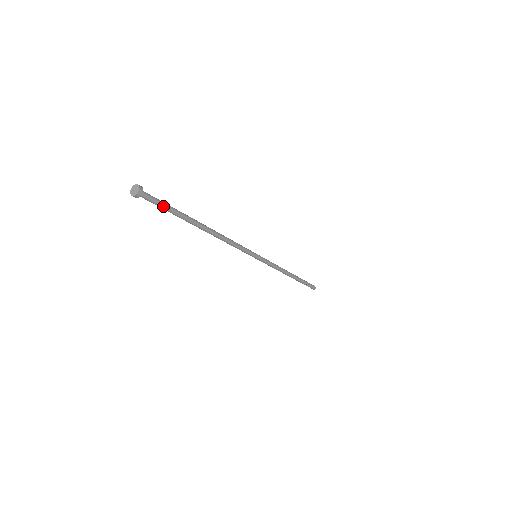
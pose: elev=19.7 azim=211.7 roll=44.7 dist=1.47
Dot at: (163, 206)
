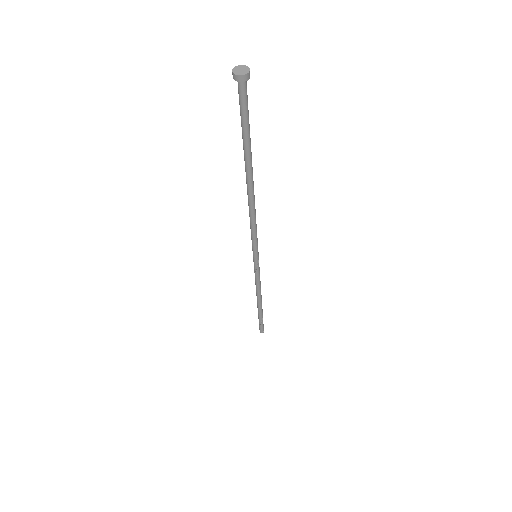
Dot at: (246, 118)
